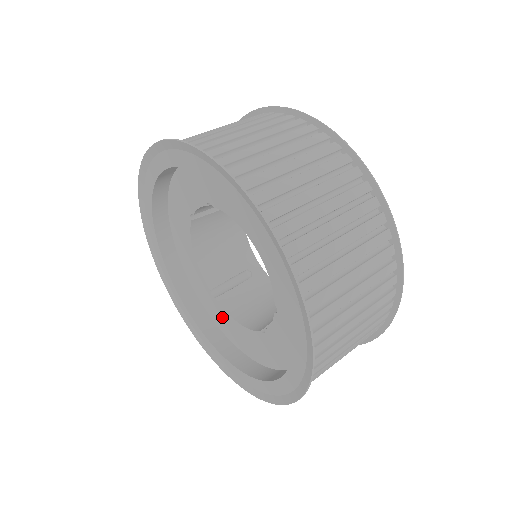
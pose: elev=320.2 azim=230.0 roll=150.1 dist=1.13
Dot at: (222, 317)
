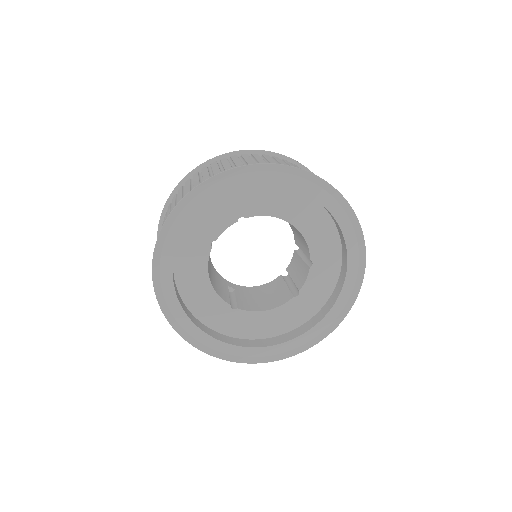
Dot at: (245, 322)
